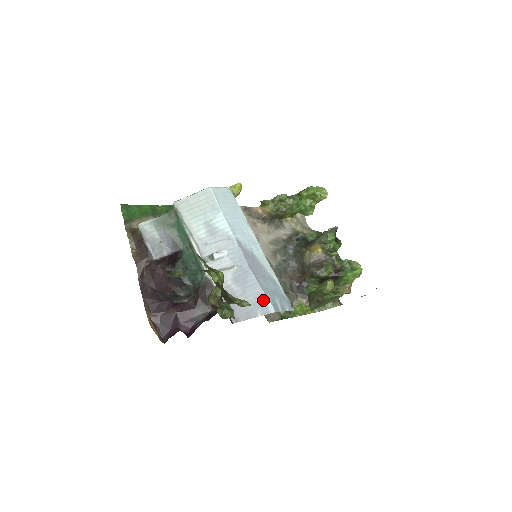
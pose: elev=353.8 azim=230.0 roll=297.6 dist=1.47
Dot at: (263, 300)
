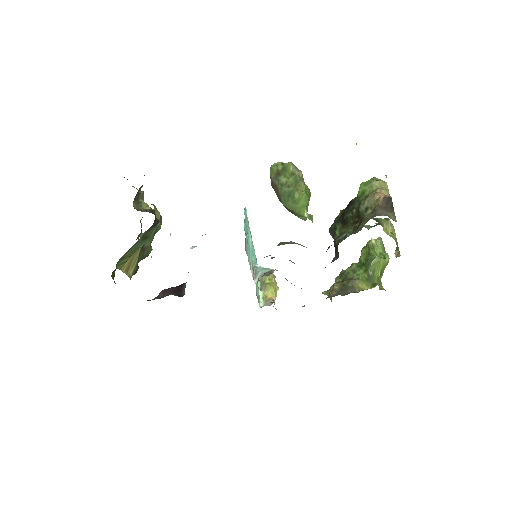
Dot at: occluded
